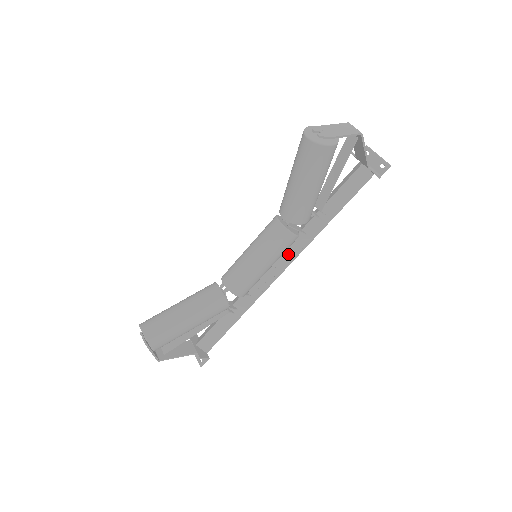
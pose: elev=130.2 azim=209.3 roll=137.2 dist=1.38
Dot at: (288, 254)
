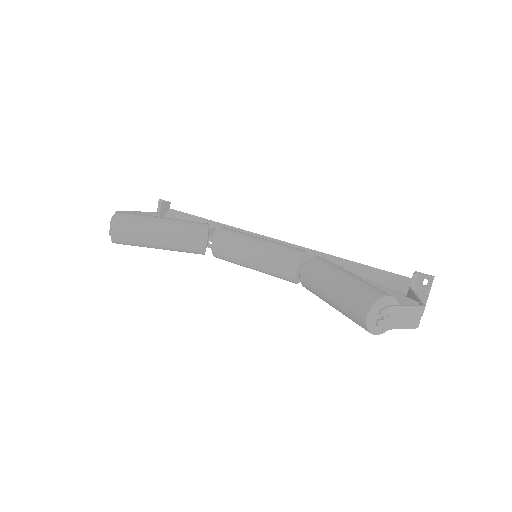
Dot at: occluded
